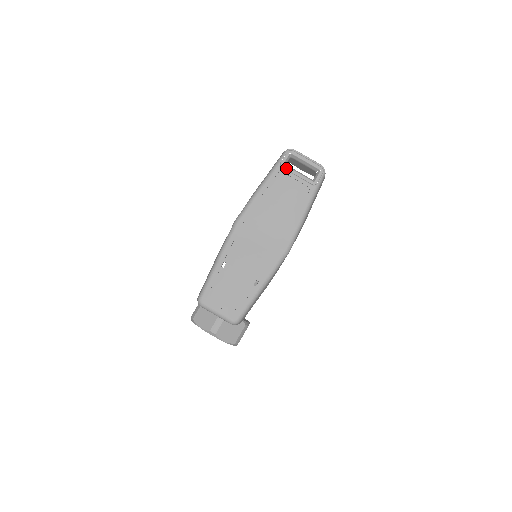
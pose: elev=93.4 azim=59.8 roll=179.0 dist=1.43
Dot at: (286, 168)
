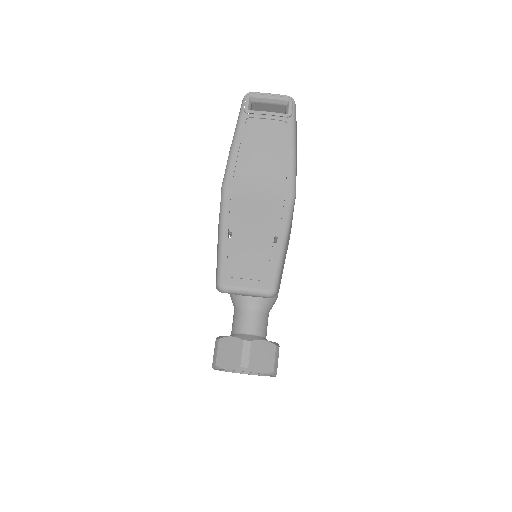
Dot at: (252, 112)
